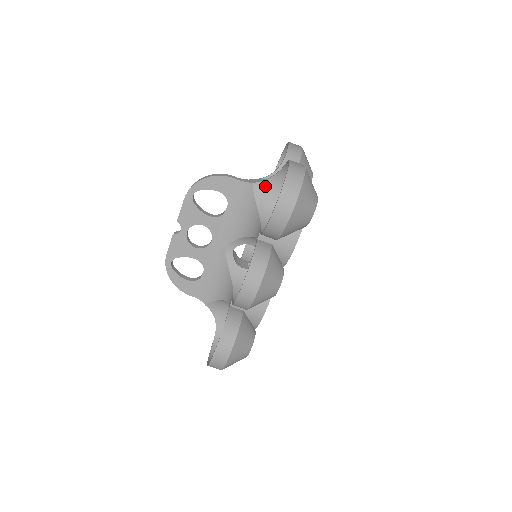
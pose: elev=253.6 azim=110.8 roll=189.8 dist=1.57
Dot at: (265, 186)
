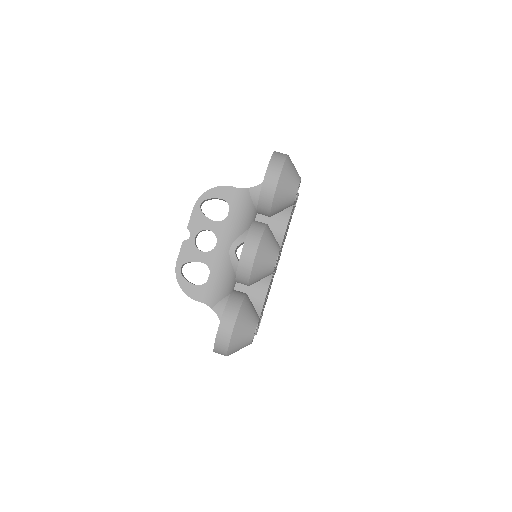
Dot at: (259, 189)
